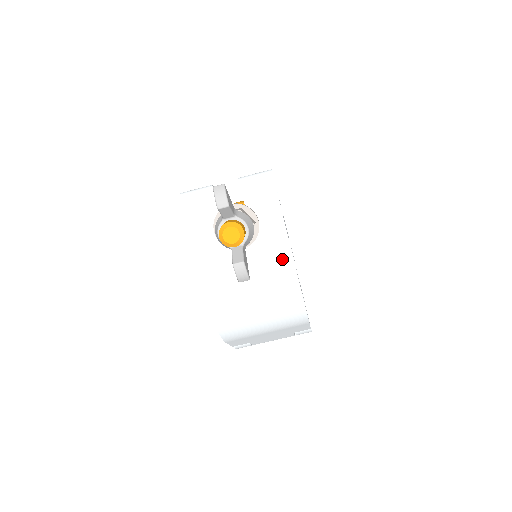
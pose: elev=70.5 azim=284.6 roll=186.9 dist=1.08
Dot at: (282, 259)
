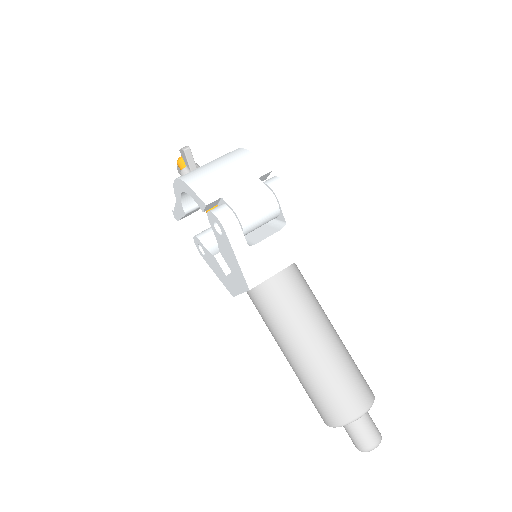
Dot at: occluded
